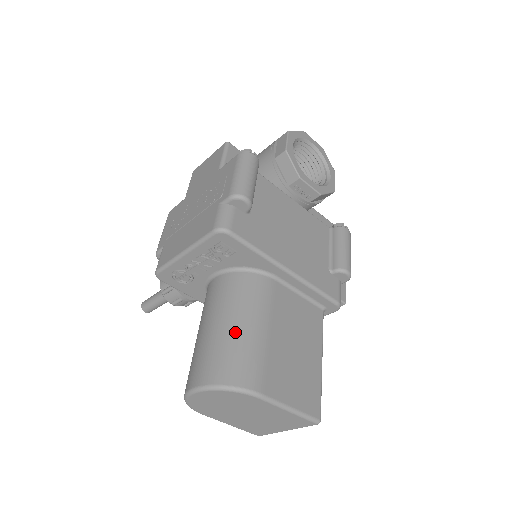
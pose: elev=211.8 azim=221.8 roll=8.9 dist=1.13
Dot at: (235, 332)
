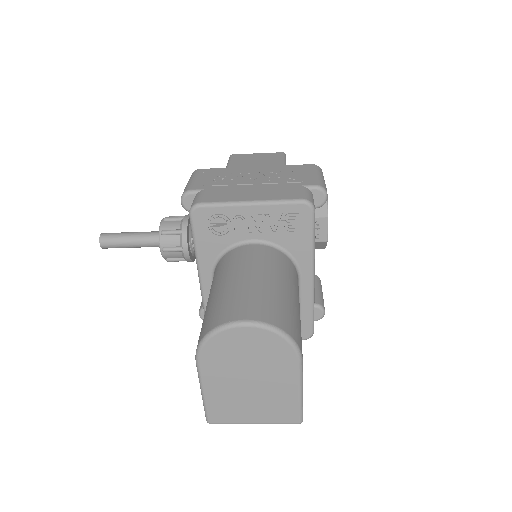
Dot at: (285, 294)
